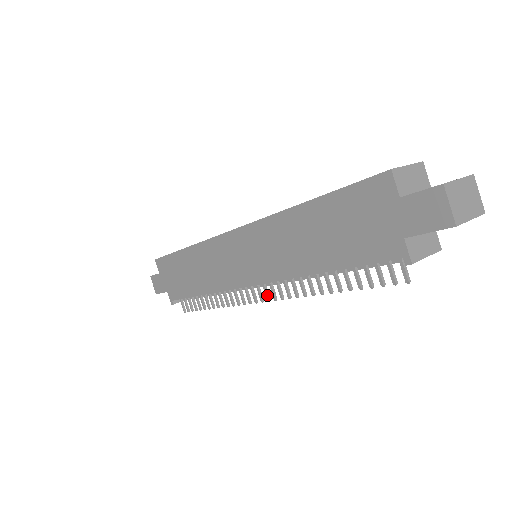
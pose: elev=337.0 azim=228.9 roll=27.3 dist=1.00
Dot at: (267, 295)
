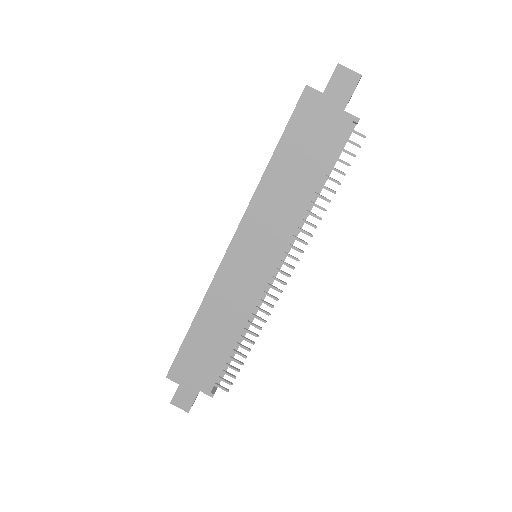
Dot at: (290, 265)
